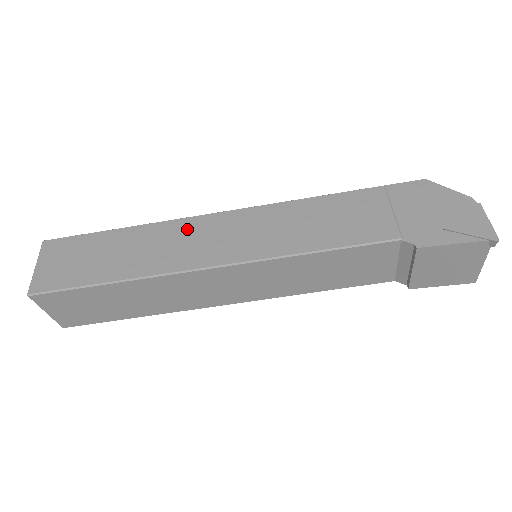
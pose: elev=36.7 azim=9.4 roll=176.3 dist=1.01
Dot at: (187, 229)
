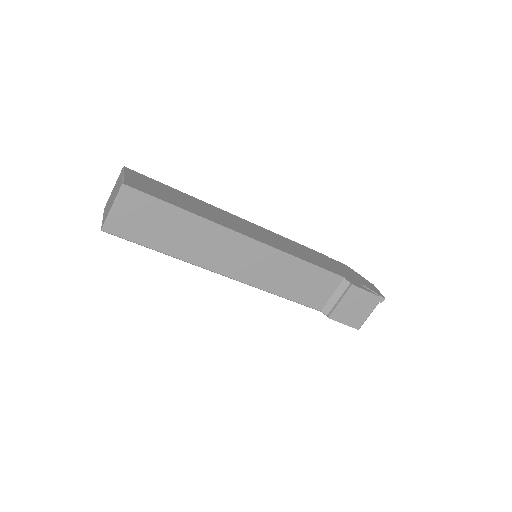
Dot at: (228, 216)
